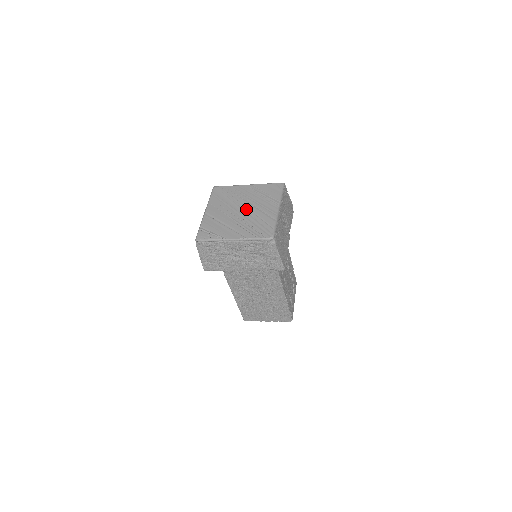
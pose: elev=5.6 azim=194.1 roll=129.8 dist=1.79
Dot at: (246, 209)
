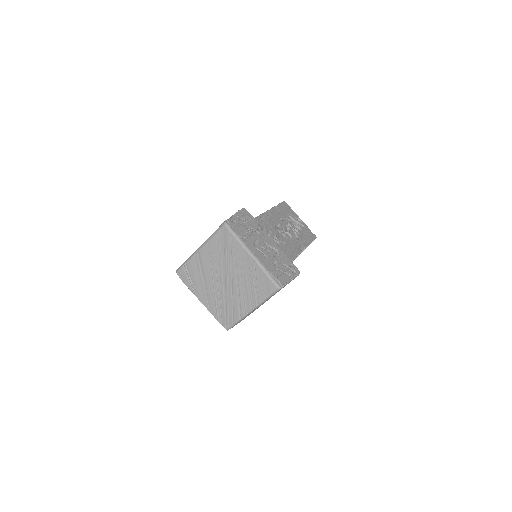
Dot at: (229, 284)
